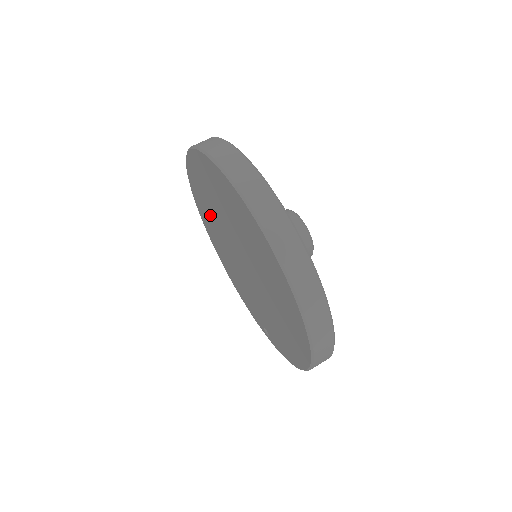
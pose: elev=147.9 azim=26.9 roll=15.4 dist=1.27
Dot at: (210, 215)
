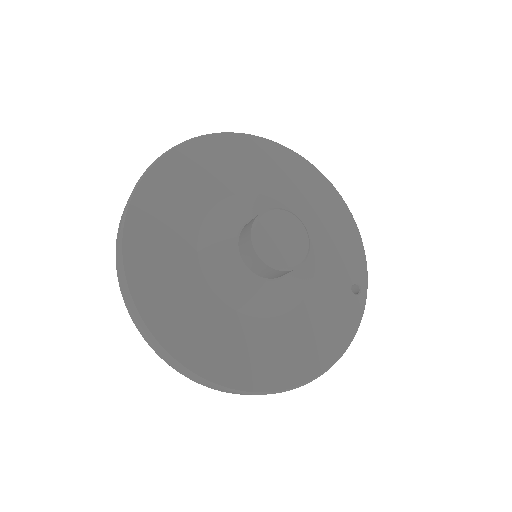
Dot at: occluded
